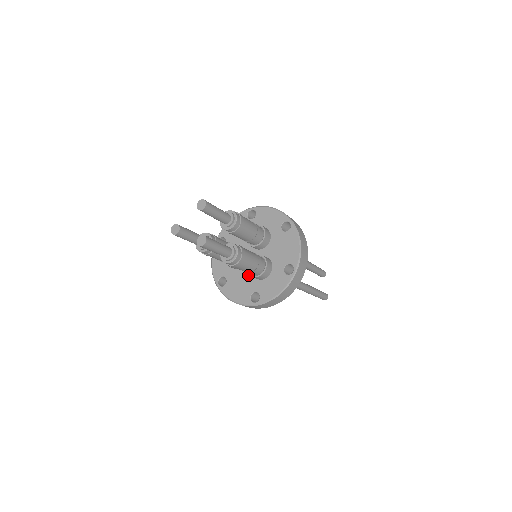
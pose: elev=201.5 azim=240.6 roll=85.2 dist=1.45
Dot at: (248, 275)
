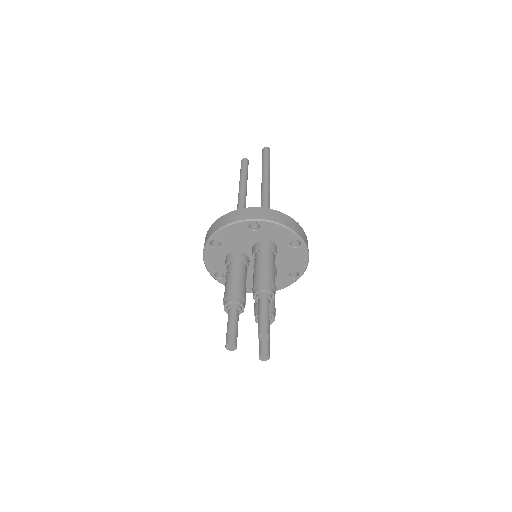
Dot at: (250, 274)
